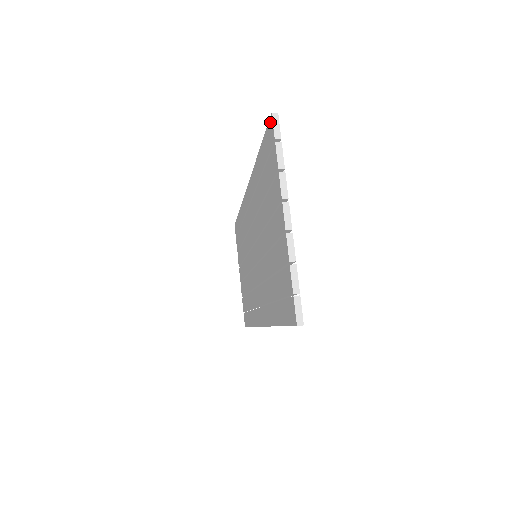
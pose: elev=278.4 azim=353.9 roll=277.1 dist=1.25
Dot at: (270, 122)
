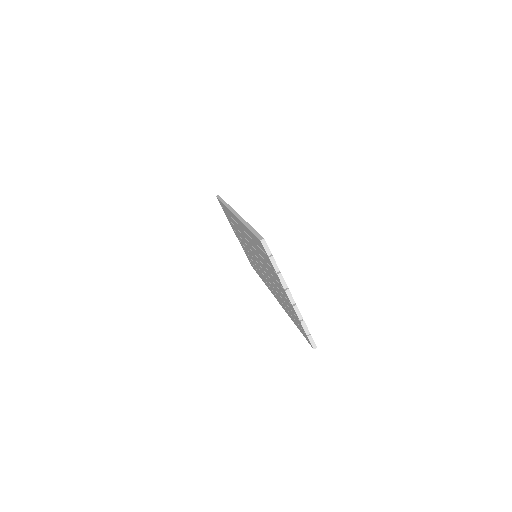
Dot at: (260, 241)
